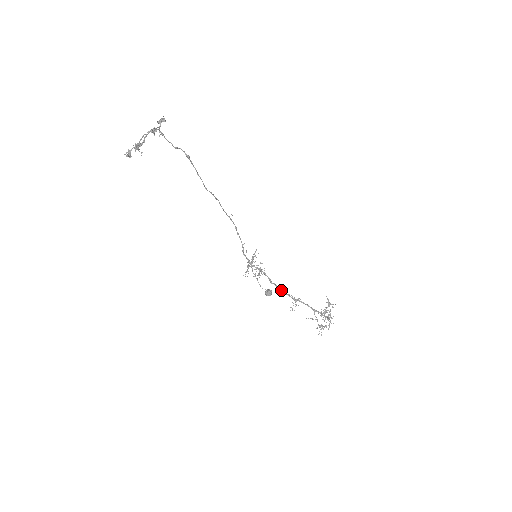
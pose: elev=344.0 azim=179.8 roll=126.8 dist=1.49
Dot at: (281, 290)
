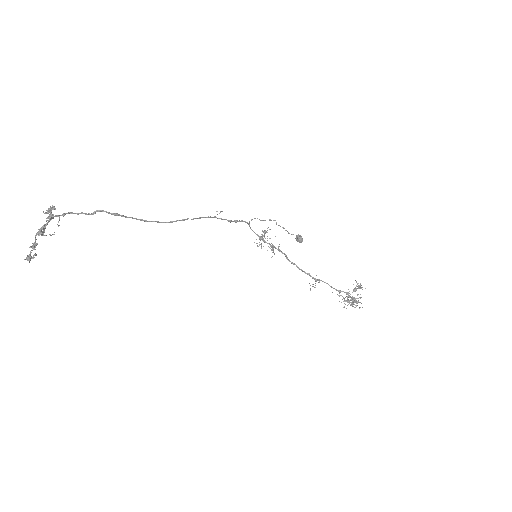
Dot at: (299, 269)
